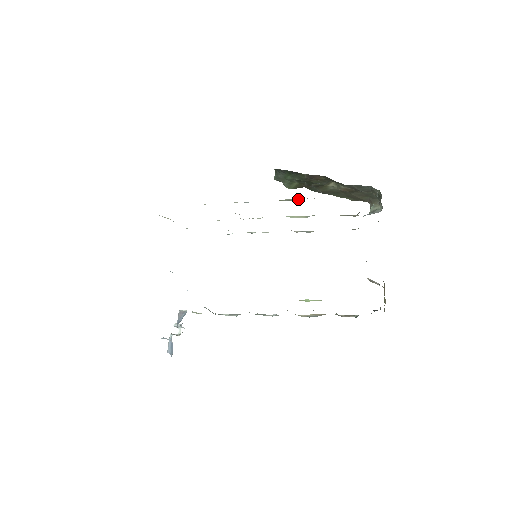
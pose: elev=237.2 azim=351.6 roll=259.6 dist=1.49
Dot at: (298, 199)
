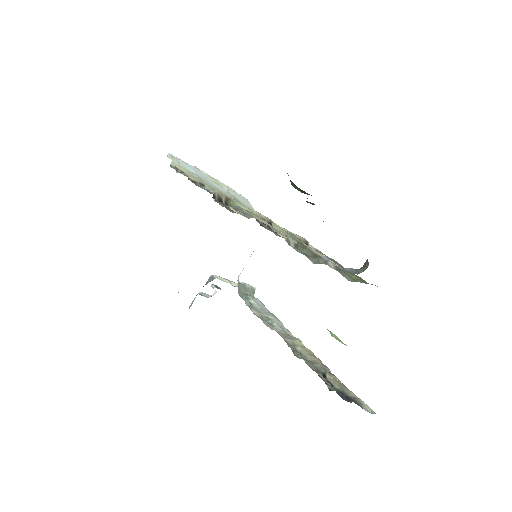
Dot at: (245, 211)
